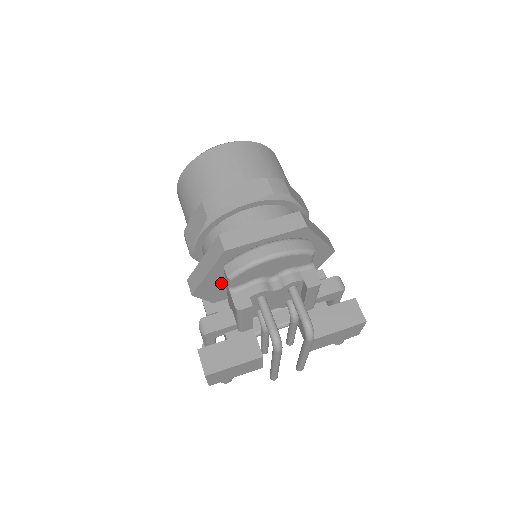
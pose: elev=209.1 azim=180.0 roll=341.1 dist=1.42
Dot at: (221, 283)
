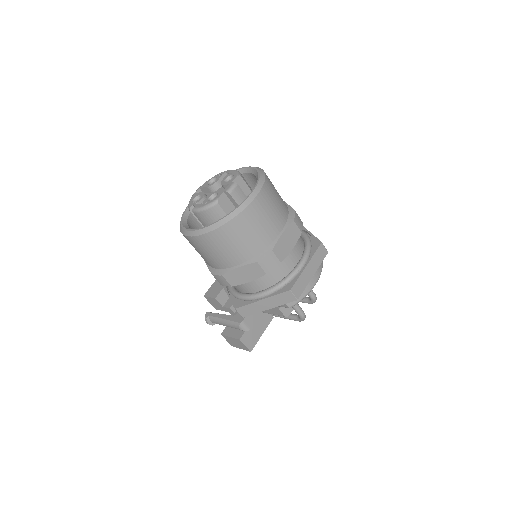
Dot at: occluded
